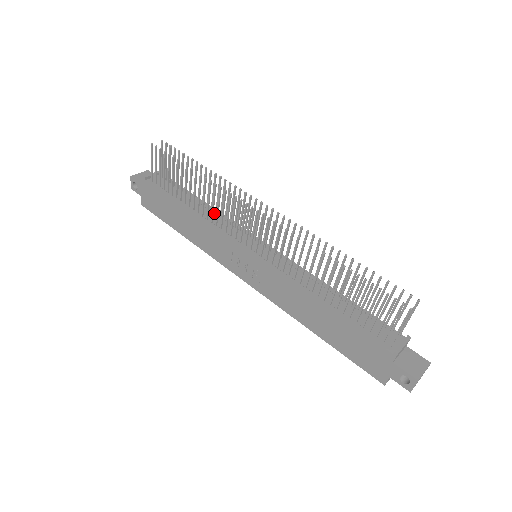
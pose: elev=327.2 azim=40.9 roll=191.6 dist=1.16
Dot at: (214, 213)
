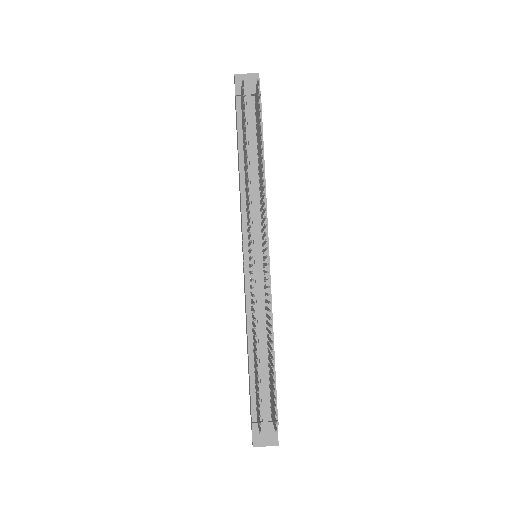
Dot at: (259, 186)
